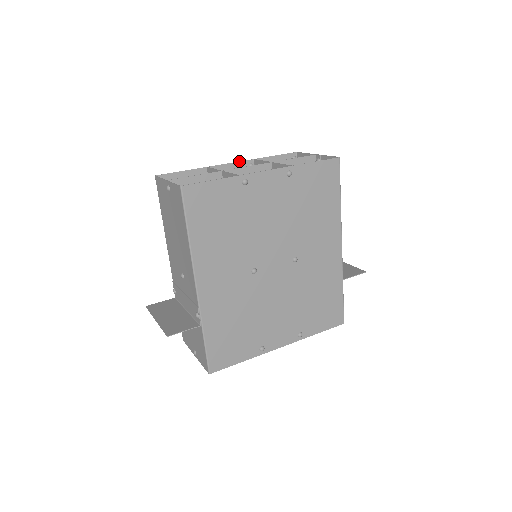
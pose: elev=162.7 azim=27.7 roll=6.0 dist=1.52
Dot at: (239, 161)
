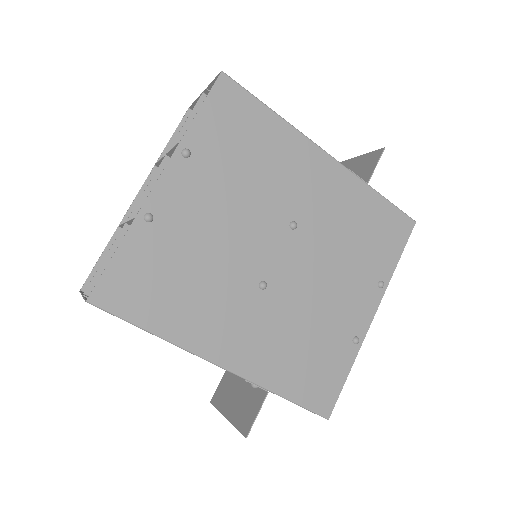
Dot at: (143, 184)
